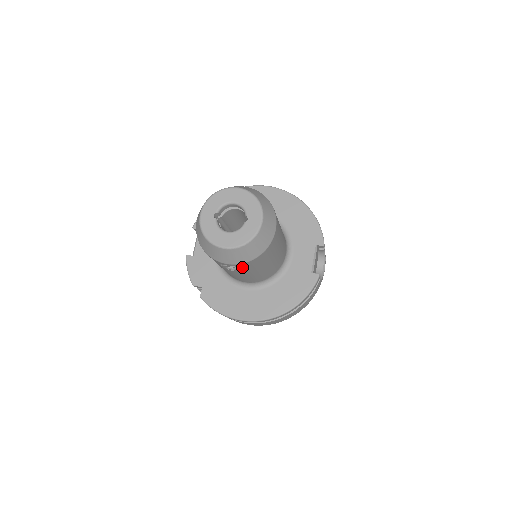
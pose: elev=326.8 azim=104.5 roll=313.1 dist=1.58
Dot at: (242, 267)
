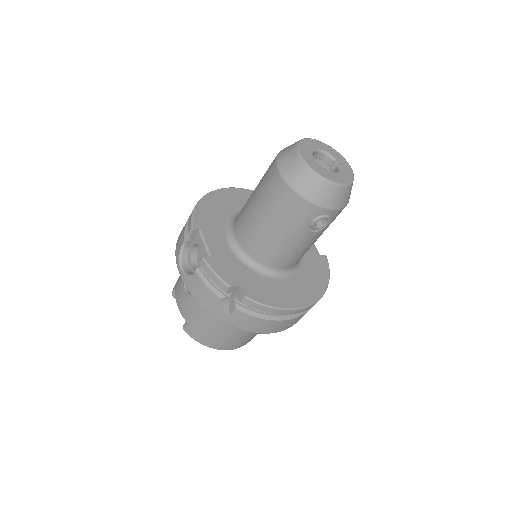
Dot at: (332, 219)
